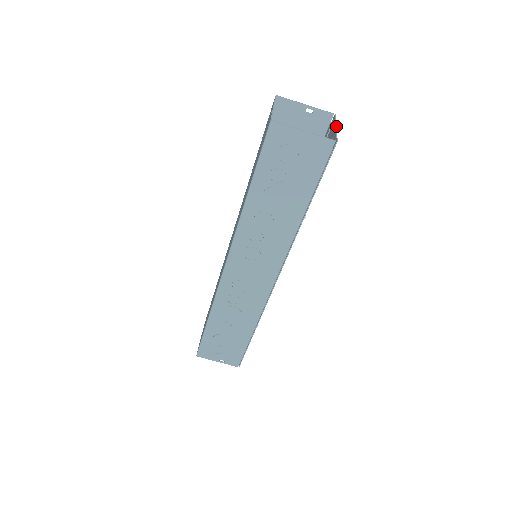
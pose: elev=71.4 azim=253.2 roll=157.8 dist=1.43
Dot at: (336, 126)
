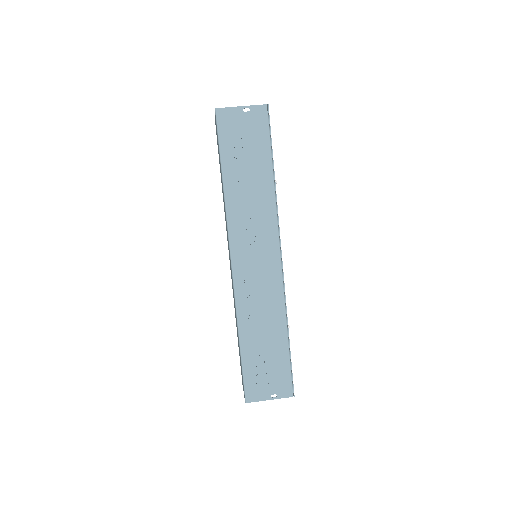
Dot at: occluded
